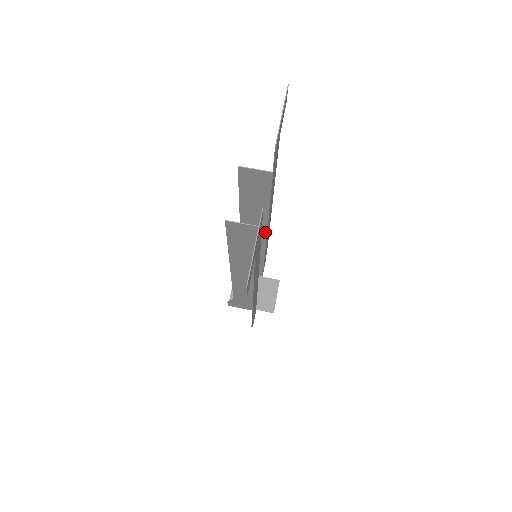
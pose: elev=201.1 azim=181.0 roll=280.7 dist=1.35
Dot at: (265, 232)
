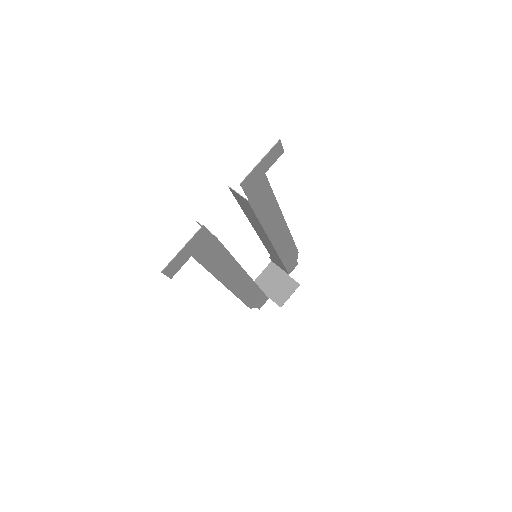
Dot at: (270, 241)
